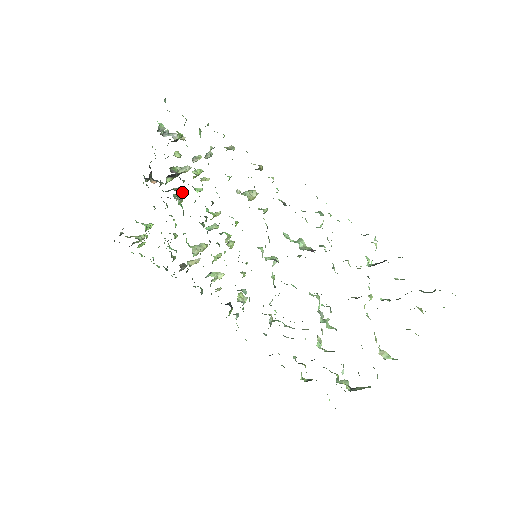
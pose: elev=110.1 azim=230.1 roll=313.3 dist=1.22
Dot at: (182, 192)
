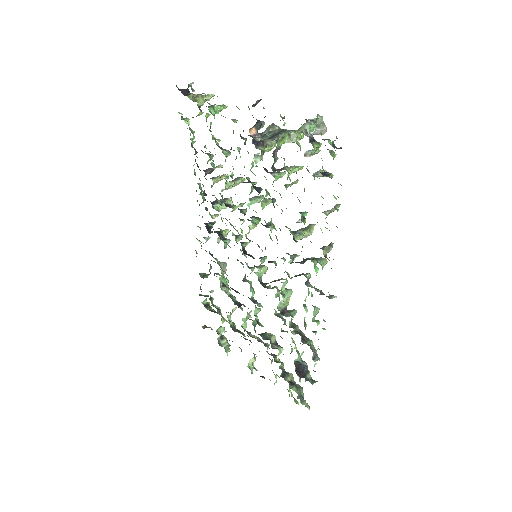
Dot at: (269, 150)
